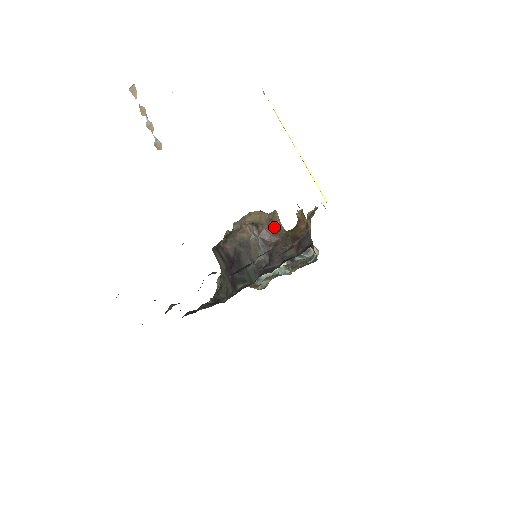
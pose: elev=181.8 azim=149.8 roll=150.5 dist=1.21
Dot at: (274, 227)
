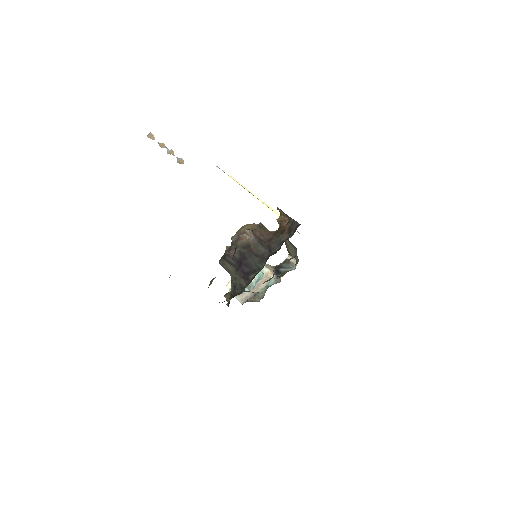
Dot at: (264, 230)
